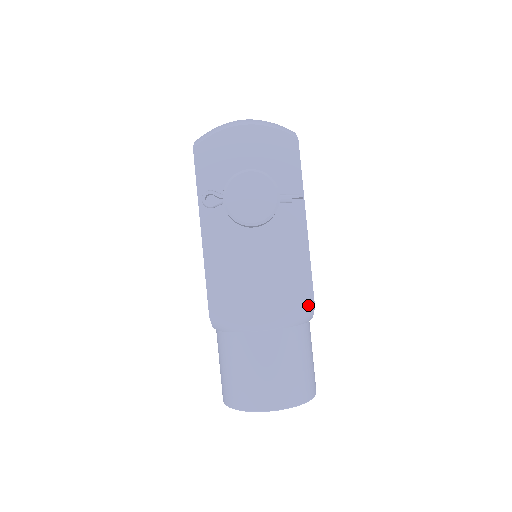
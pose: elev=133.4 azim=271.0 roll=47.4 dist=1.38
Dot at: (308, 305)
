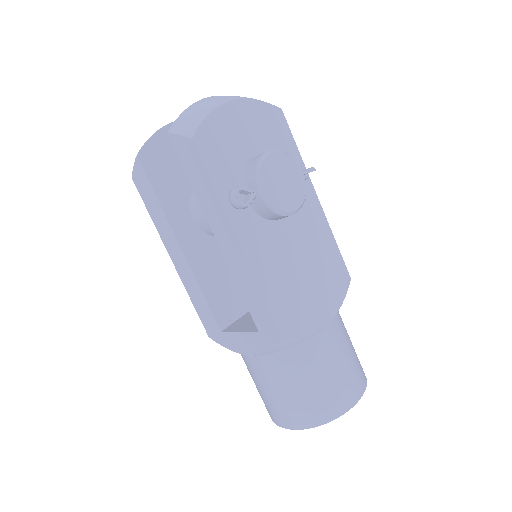
Dot at: (347, 280)
